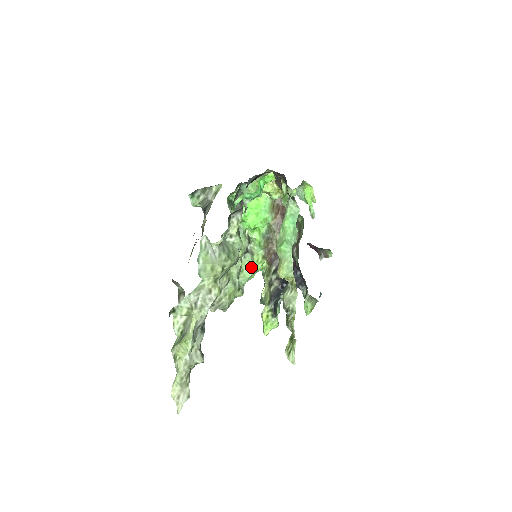
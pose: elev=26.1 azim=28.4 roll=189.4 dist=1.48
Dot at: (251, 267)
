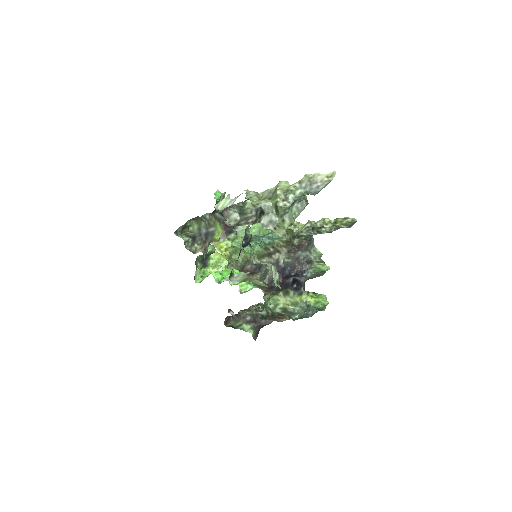
Dot at: (261, 283)
